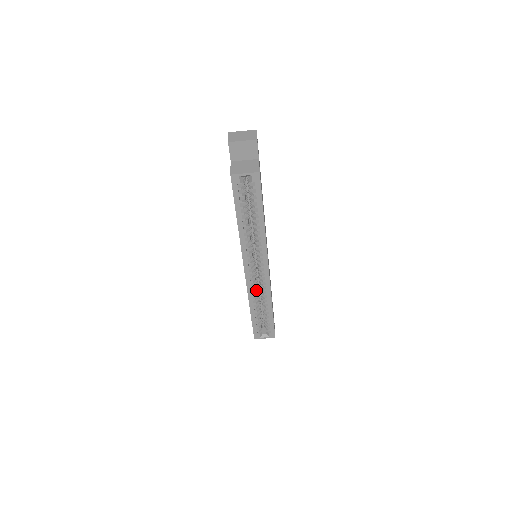
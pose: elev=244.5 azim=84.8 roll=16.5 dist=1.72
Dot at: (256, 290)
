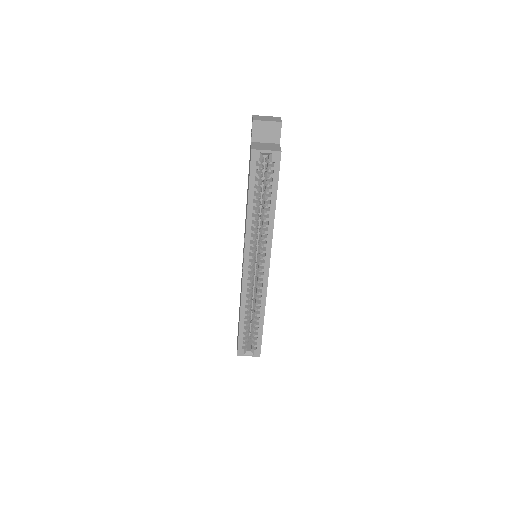
Dot at: (250, 294)
